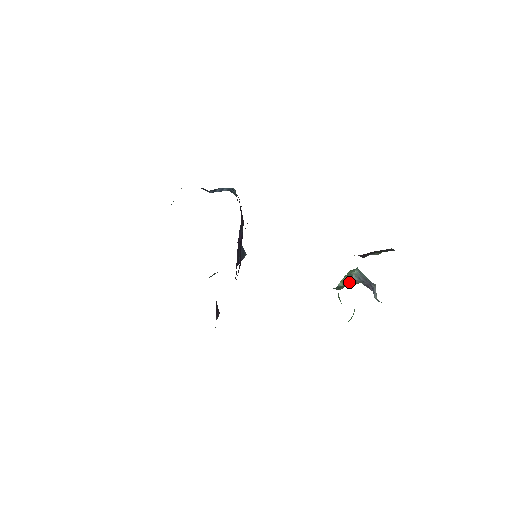
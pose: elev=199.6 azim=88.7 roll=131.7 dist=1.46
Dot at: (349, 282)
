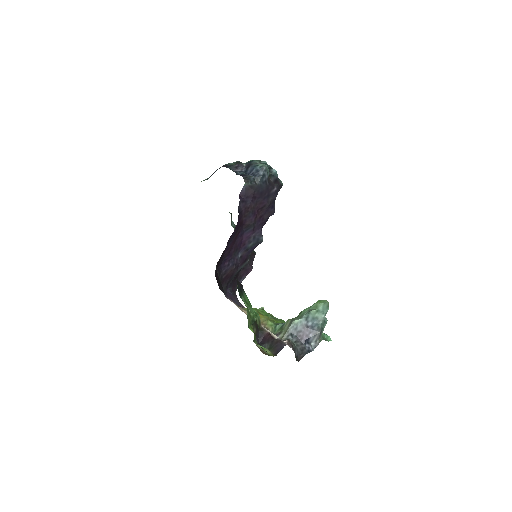
Dot at: (285, 329)
